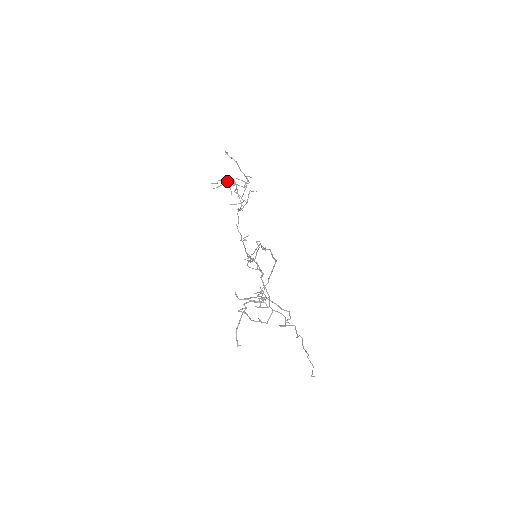
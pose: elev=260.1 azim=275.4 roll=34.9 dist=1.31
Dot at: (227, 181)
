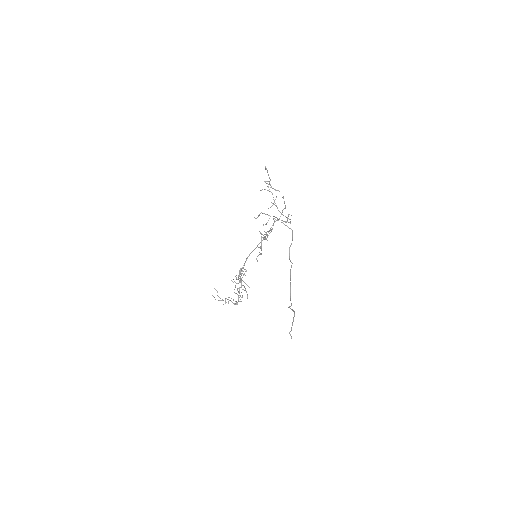
Dot at: (223, 300)
